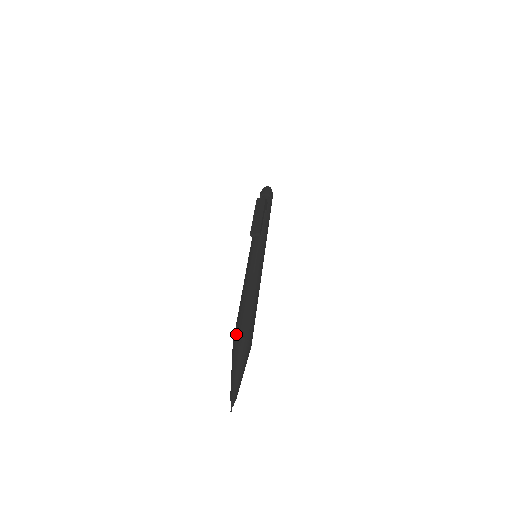
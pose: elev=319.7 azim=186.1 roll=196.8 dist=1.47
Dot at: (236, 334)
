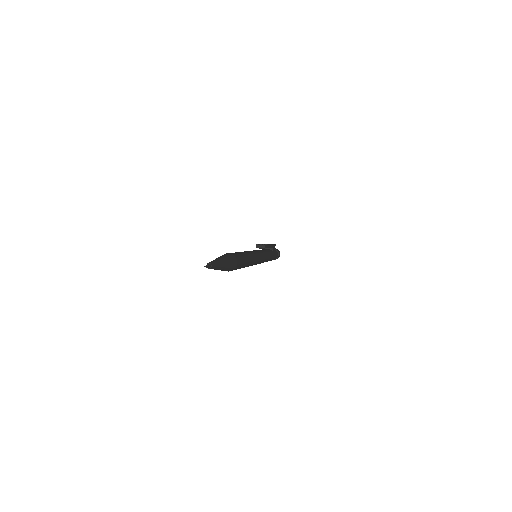
Dot at: (226, 253)
